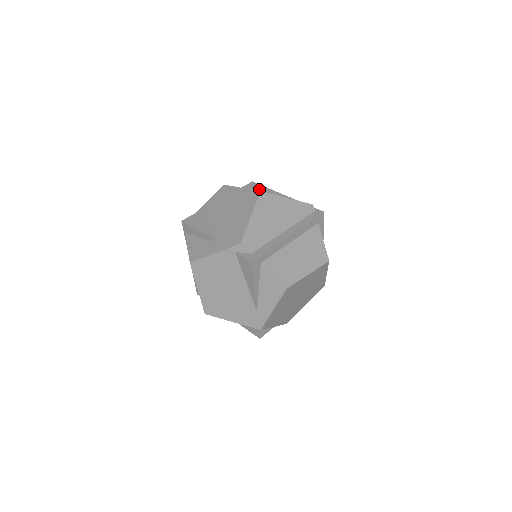
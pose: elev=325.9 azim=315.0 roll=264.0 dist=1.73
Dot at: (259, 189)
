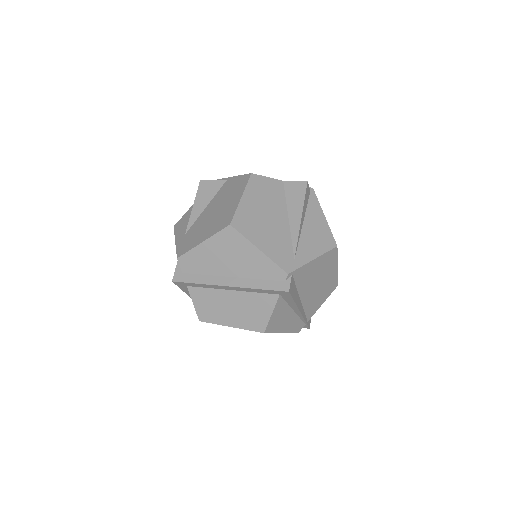
Dot at: (295, 199)
